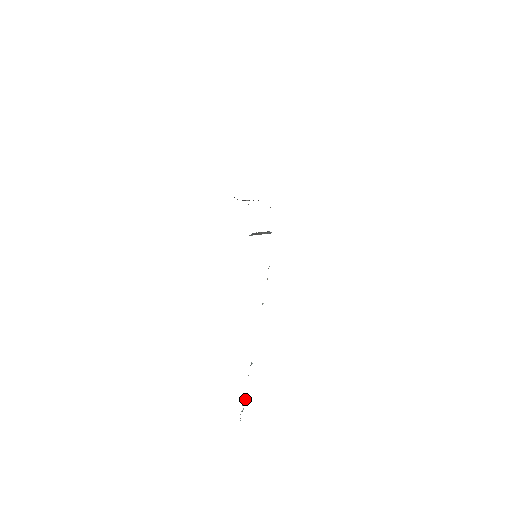
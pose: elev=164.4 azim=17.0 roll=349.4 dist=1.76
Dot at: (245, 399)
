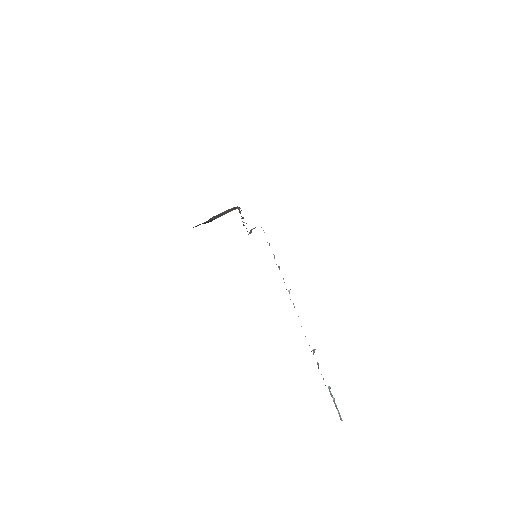
Dot at: (329, 387)
